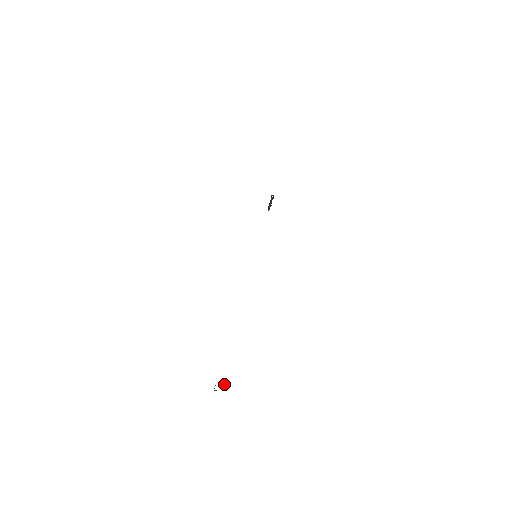
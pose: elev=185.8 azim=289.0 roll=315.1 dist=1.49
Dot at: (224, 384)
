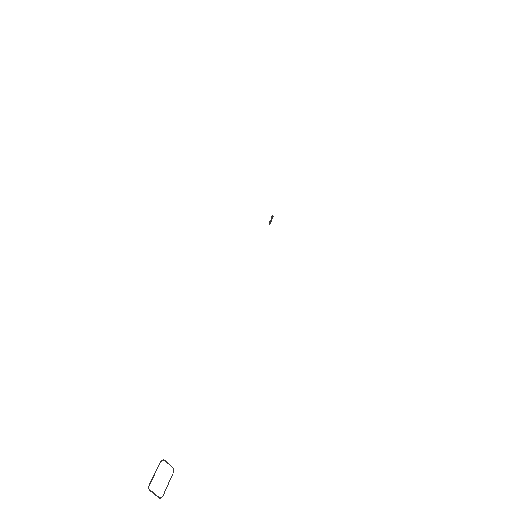
Dot at: occluded
